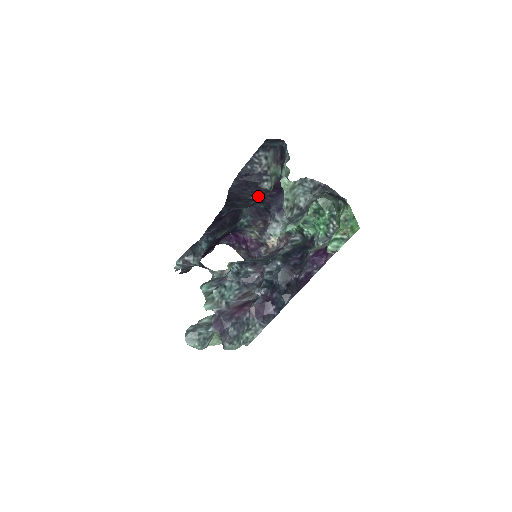
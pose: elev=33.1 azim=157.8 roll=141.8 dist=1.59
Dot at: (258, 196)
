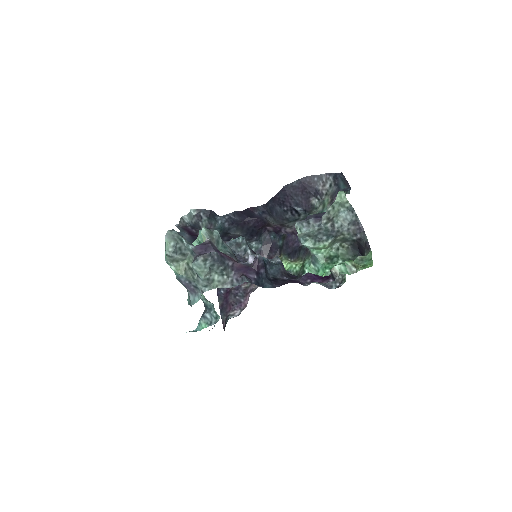
Dot at: (301, 209)
